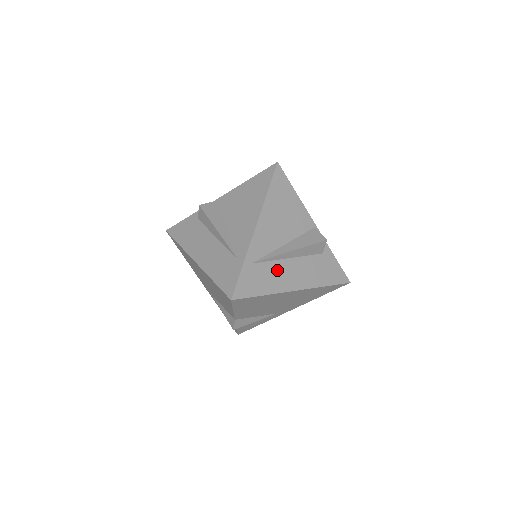
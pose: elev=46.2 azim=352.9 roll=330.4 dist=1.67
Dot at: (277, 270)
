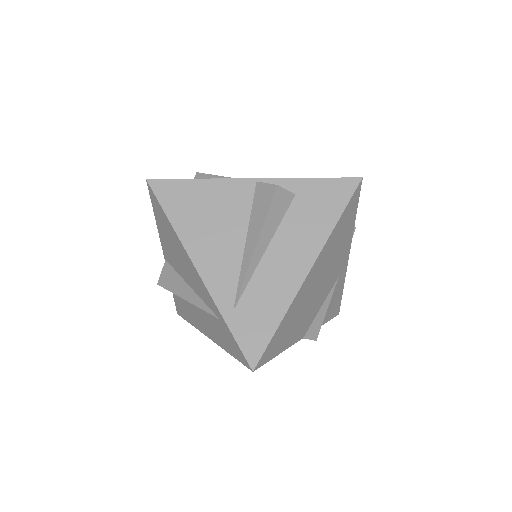
Dot at: (266, 281)
